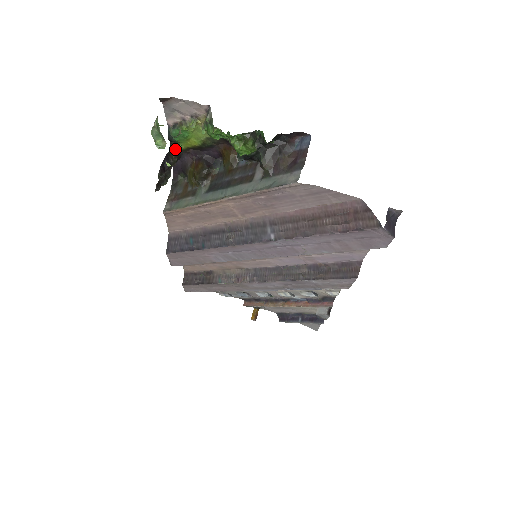
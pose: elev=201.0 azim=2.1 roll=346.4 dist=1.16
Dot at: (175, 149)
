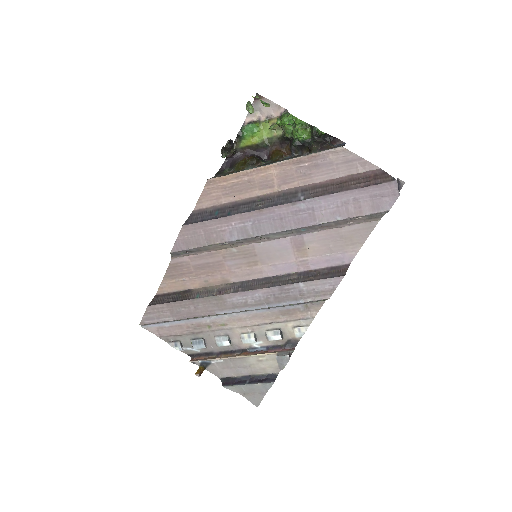
Dot at: (235, 146)
